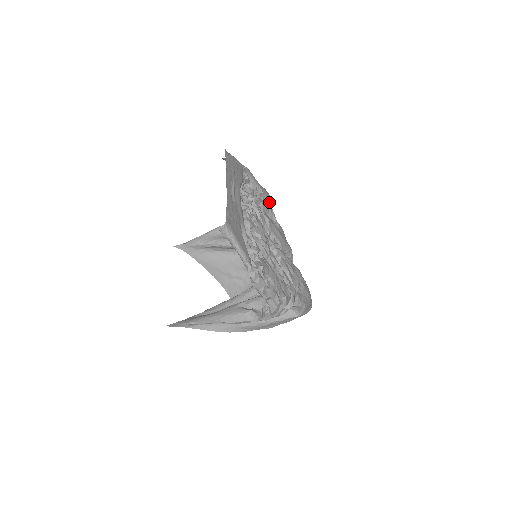
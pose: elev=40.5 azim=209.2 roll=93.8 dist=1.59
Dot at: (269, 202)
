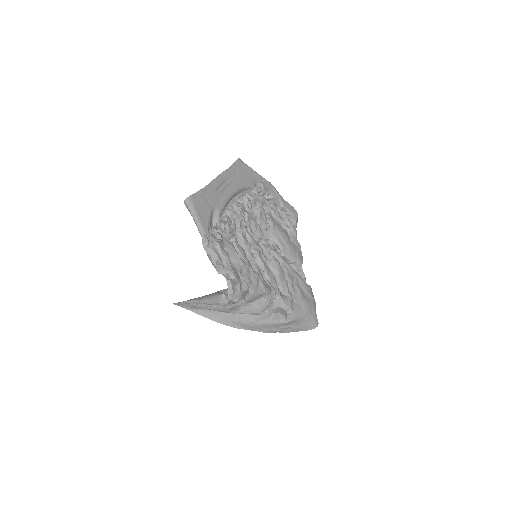
Dot at: (294, 218)
